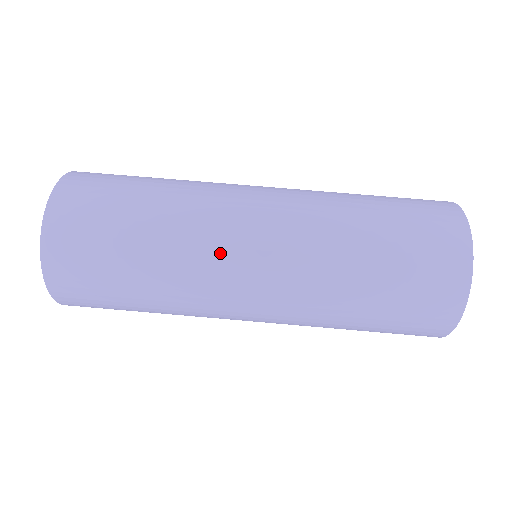
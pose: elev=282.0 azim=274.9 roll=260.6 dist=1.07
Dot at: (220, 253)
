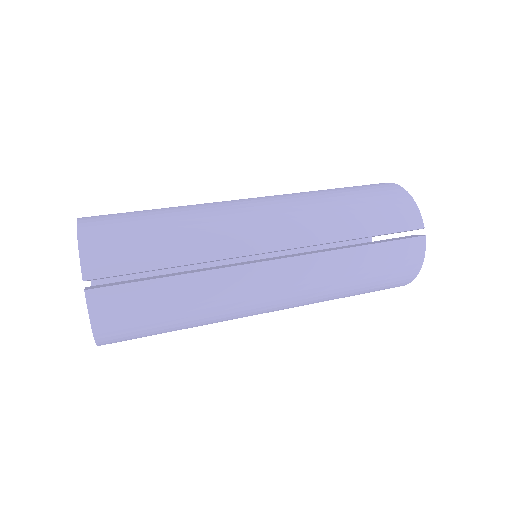
Dot at: (224, 201)
